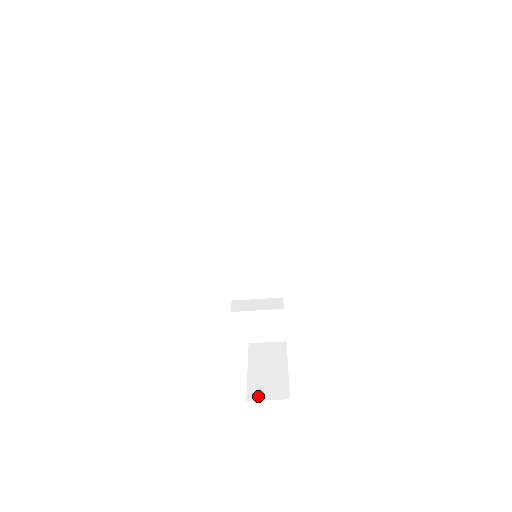
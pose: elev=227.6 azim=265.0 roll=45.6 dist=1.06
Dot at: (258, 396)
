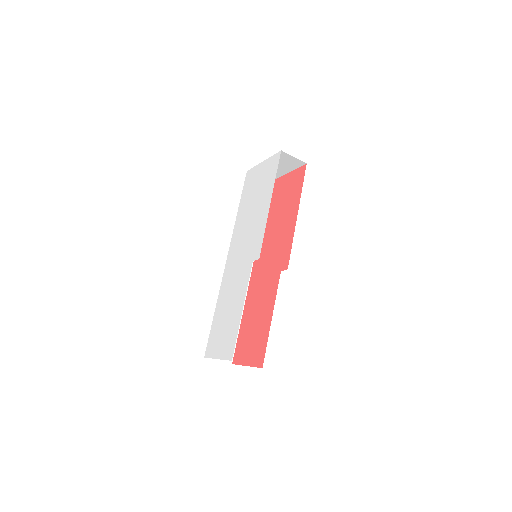
Dot at: occluded
